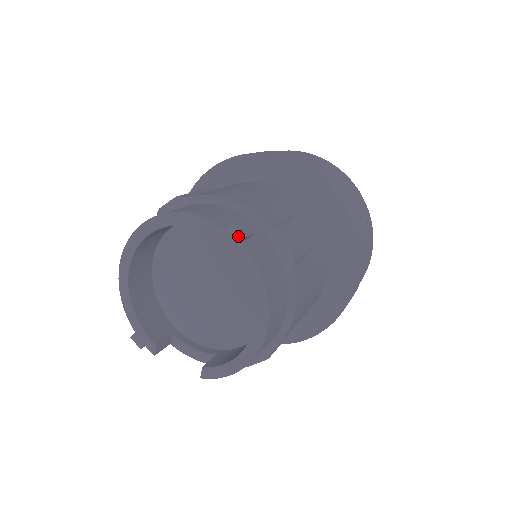
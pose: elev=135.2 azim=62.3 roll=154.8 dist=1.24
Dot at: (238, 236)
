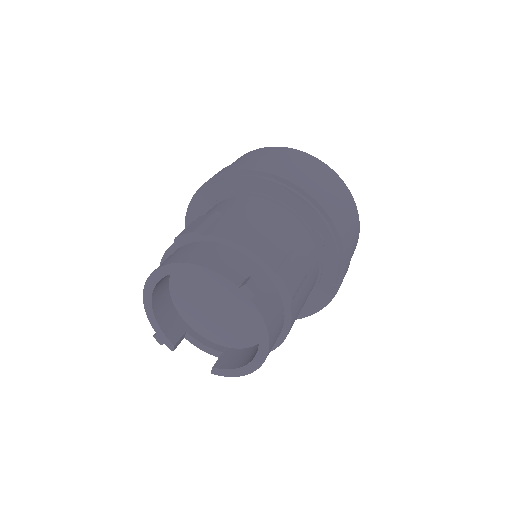
Dot at: (249, 294)
